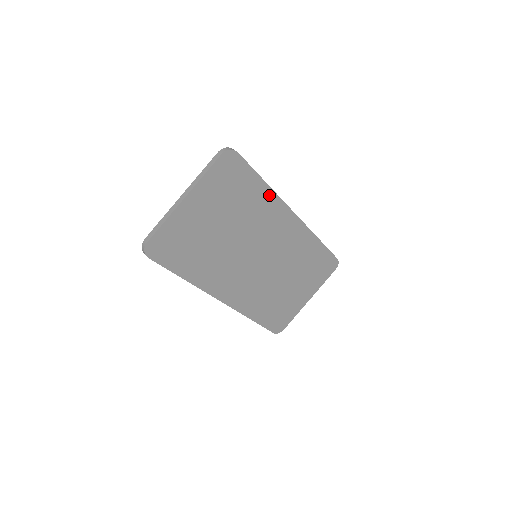
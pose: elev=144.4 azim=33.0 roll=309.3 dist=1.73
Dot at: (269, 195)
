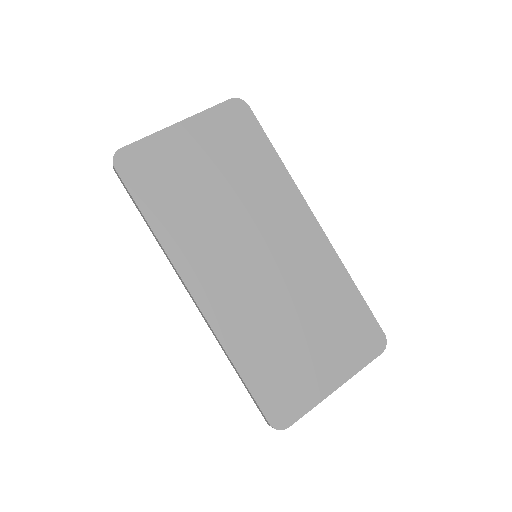
Dot at: (281, 174)
